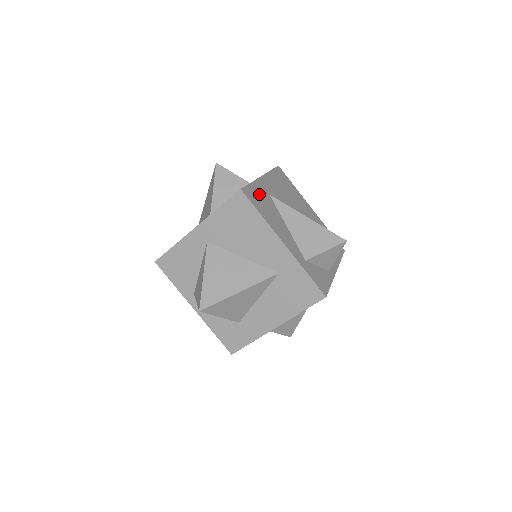
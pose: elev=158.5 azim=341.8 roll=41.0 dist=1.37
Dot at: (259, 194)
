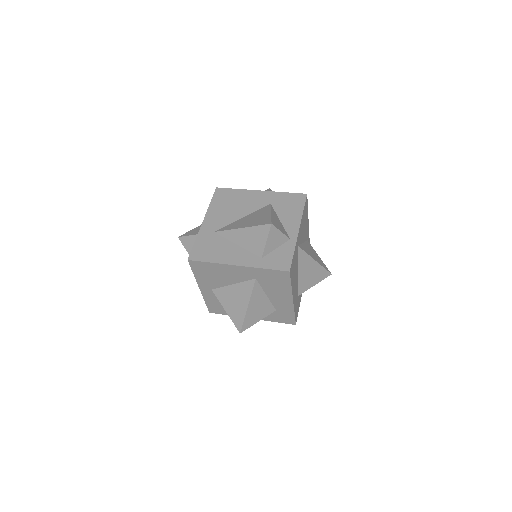
Dot at: (204, 244)
